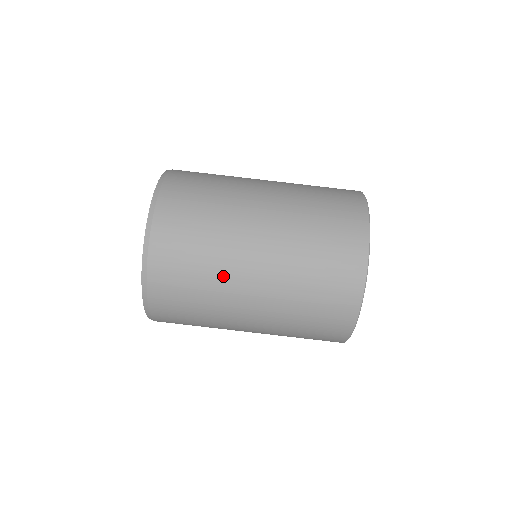
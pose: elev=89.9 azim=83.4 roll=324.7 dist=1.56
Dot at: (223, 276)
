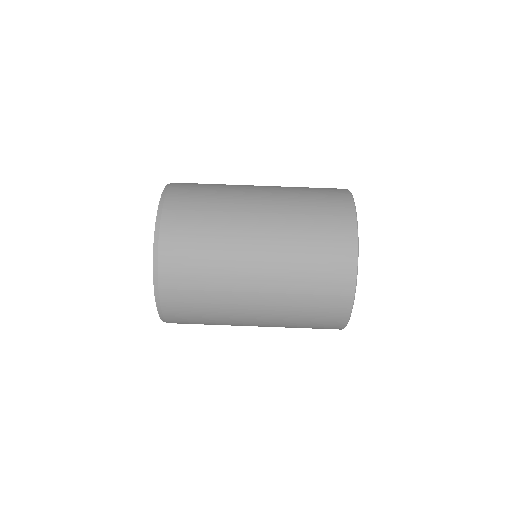
Dot at: (228, 244)
